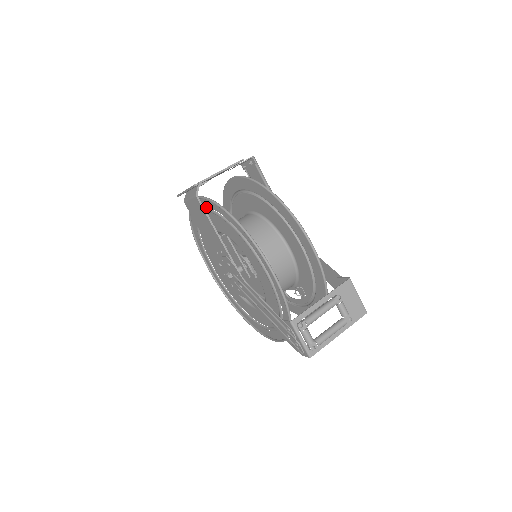
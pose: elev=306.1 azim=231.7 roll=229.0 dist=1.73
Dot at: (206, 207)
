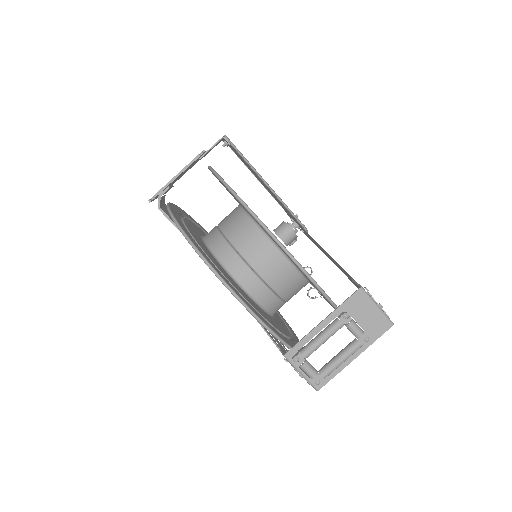
Dot at: occluded
